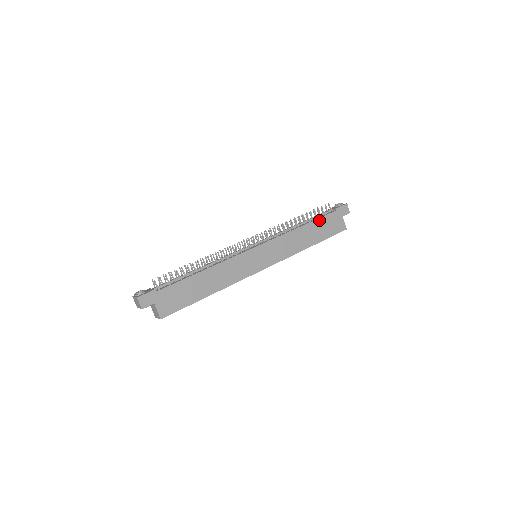
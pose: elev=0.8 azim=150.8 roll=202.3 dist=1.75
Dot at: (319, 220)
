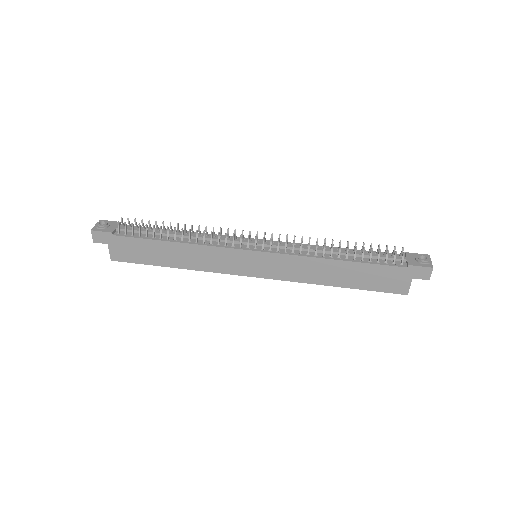
Dot at: (369, 265)
